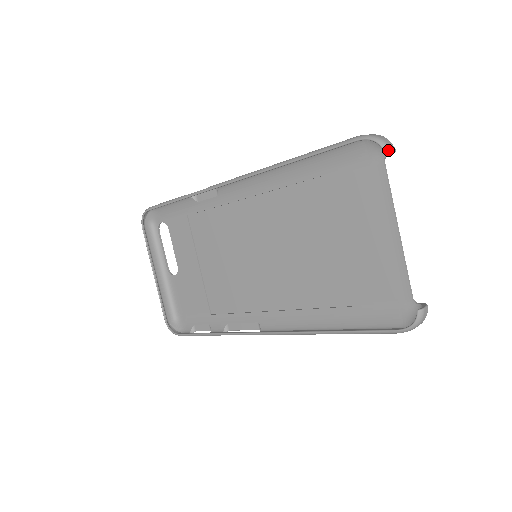
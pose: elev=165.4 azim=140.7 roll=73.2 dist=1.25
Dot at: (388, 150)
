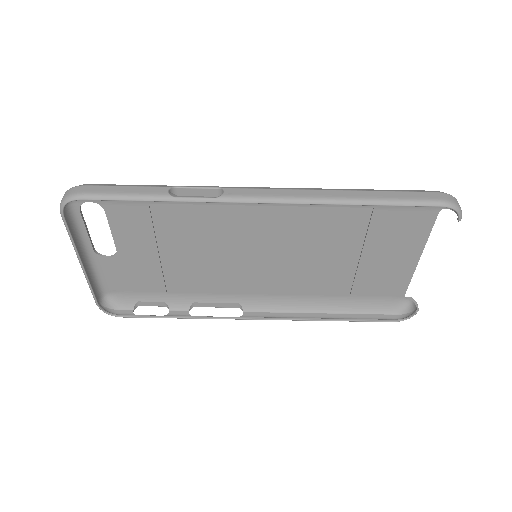
Dot at: (461, 218)
